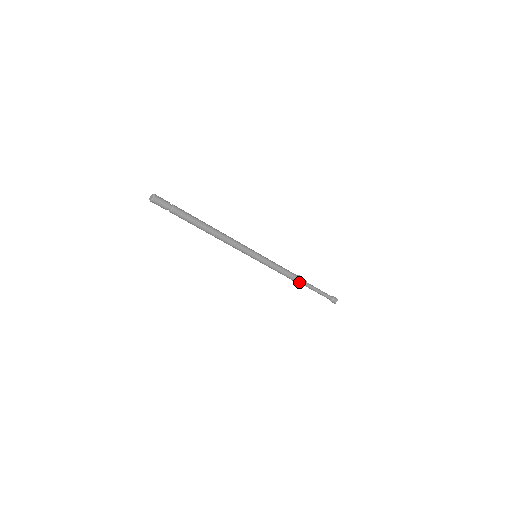
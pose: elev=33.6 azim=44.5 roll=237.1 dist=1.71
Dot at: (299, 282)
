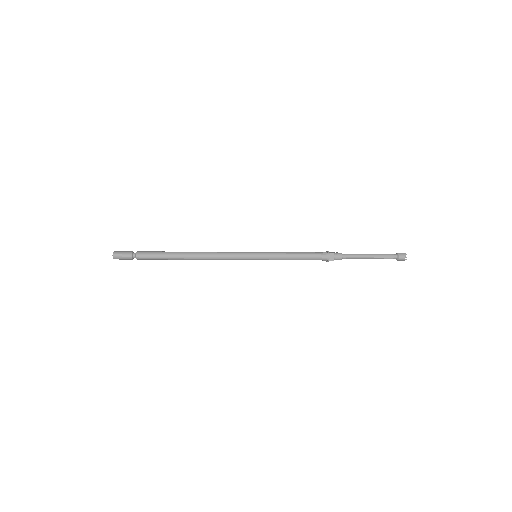
Dot at: (329, 260)
